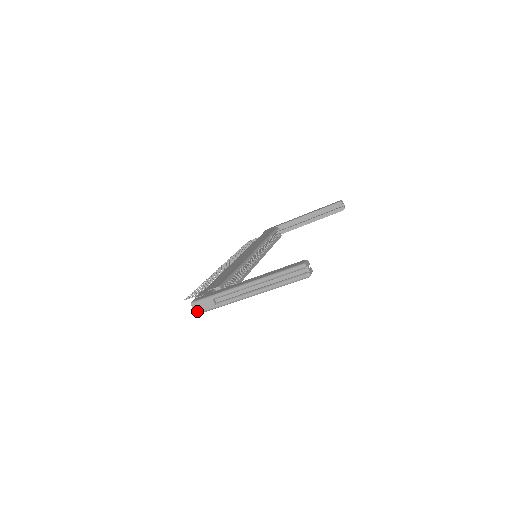
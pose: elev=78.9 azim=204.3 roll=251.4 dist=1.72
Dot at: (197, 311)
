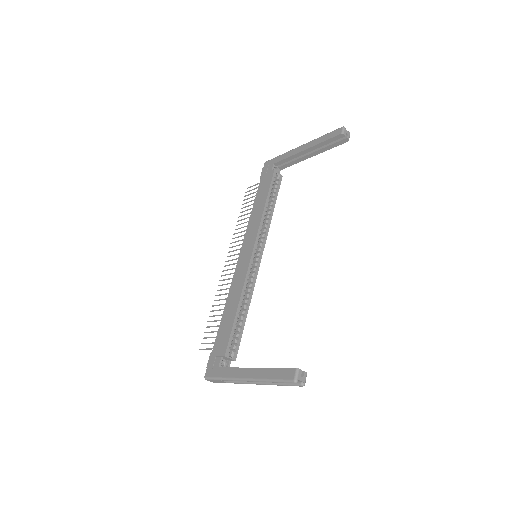
Dot at: (213, 382)
